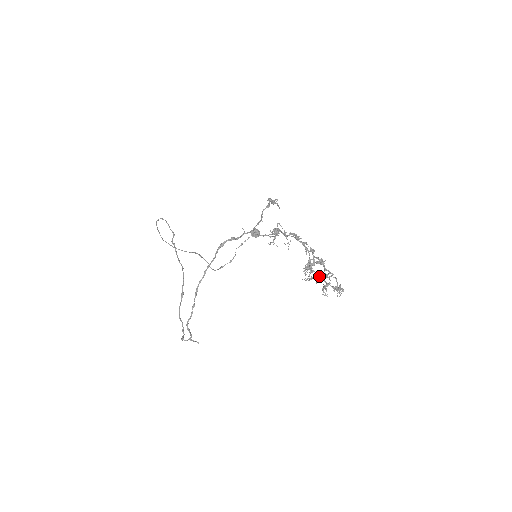
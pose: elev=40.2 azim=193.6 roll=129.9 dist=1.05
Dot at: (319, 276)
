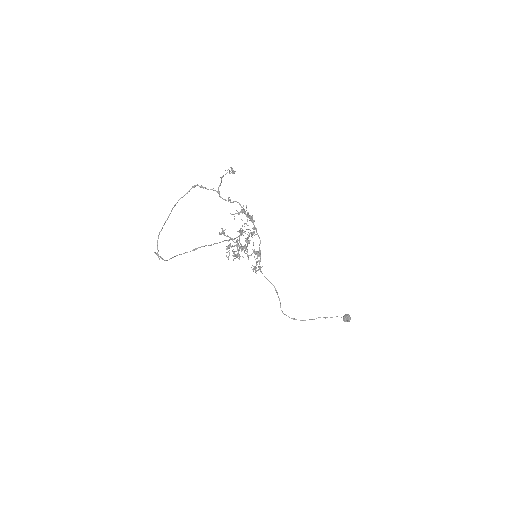
Dot at: (221, 228)
